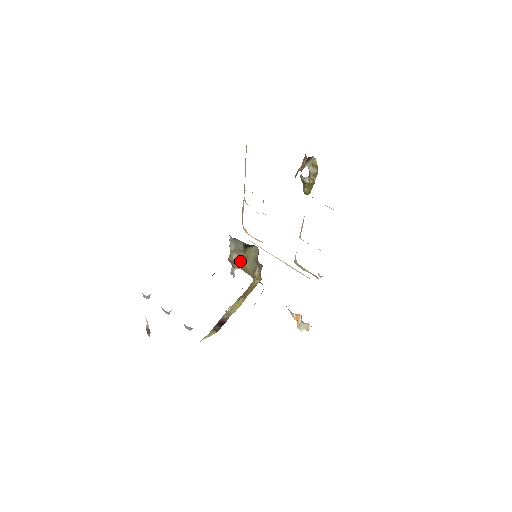
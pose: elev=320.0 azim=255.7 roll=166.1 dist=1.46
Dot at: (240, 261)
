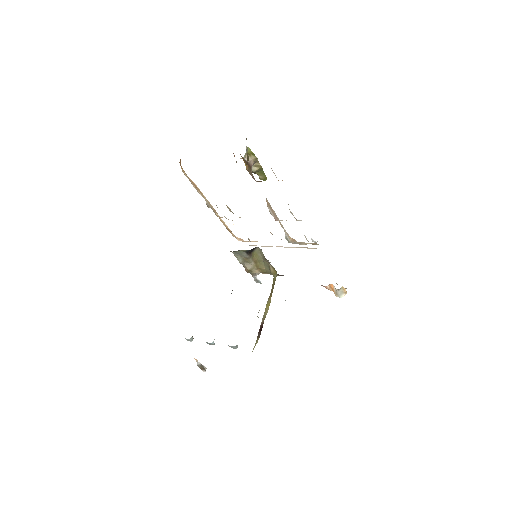
Dot at: (254, 267)
